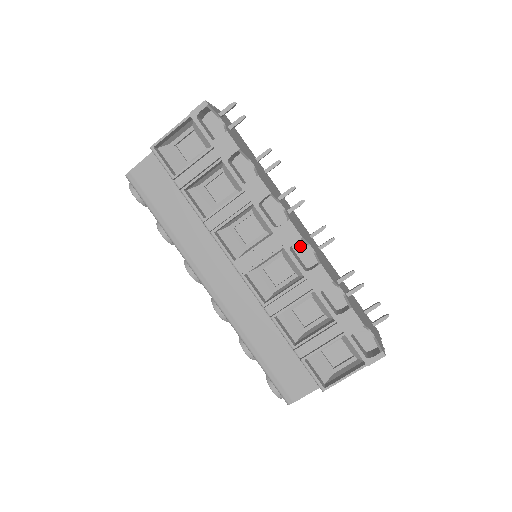
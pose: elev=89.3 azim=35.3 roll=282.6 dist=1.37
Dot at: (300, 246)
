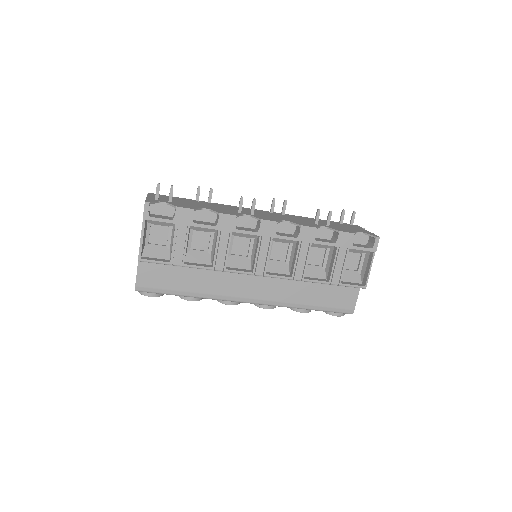
Dot at: (278, 227)
